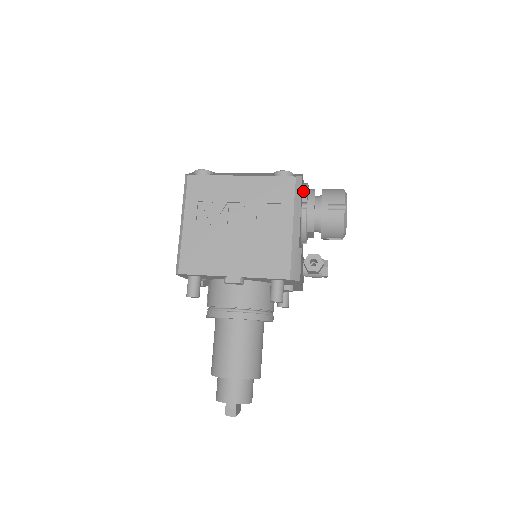
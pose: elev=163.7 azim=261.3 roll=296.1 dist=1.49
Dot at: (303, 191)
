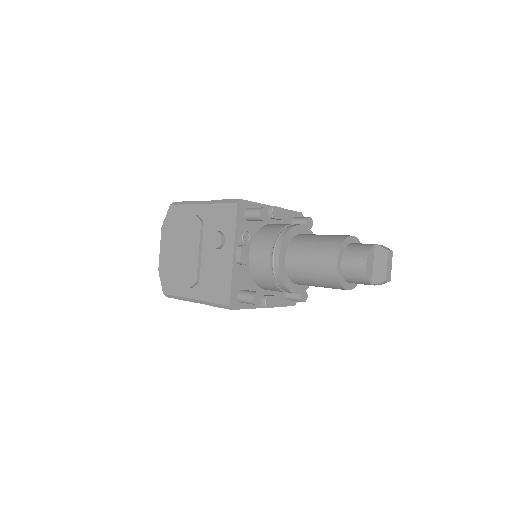
Dot at: occluded
